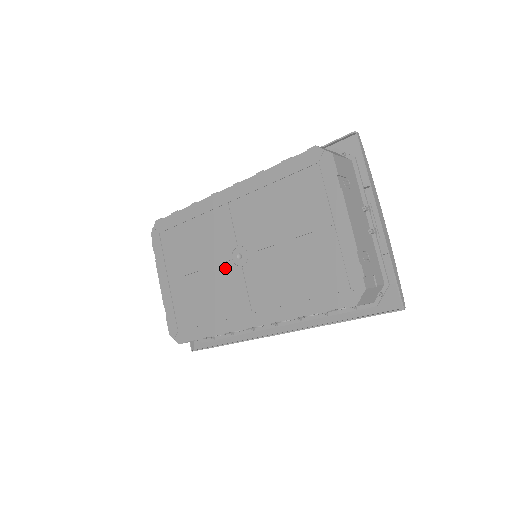
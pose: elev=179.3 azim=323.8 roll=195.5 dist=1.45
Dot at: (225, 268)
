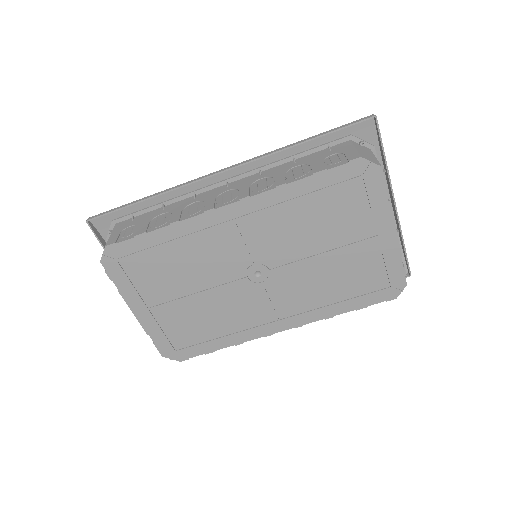
Dot at: (238, 287)
